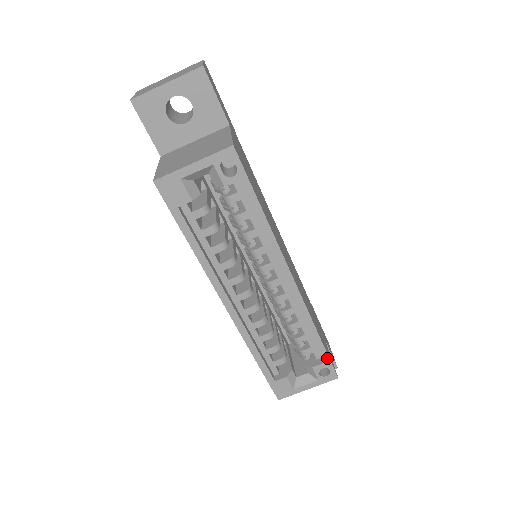
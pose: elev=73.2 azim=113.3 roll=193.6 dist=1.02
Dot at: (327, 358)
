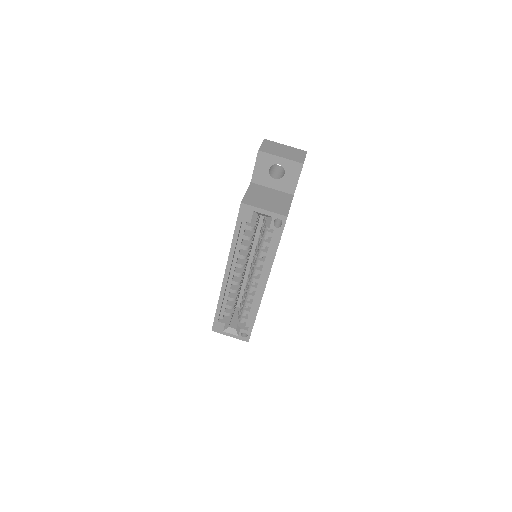
Dot at: (251, 330)
